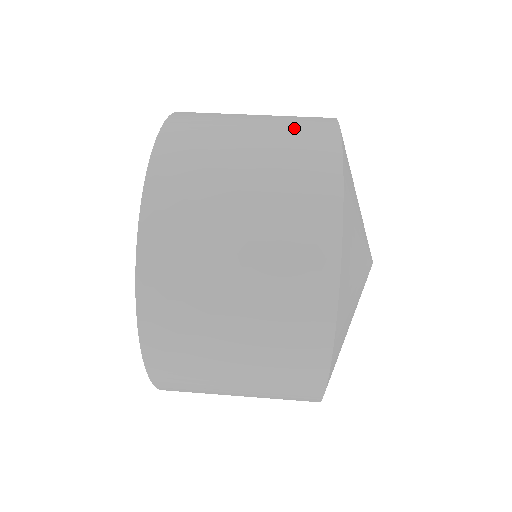
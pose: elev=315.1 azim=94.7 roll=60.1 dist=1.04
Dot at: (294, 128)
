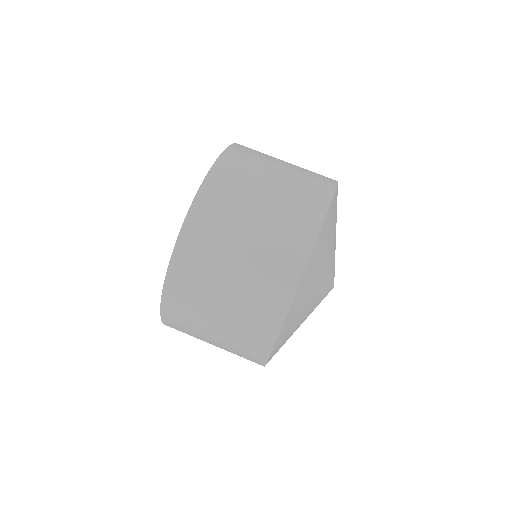
Dot at: (296, 202)
